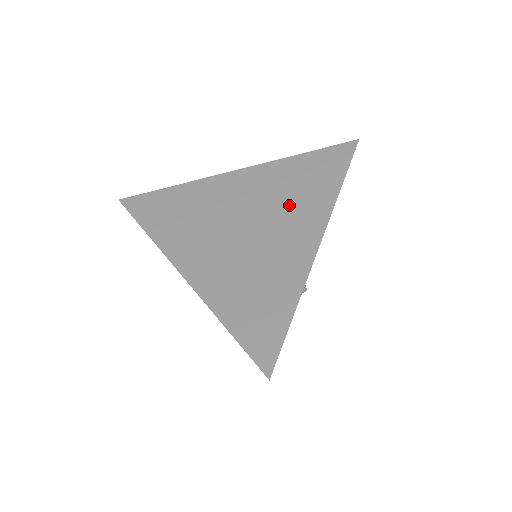
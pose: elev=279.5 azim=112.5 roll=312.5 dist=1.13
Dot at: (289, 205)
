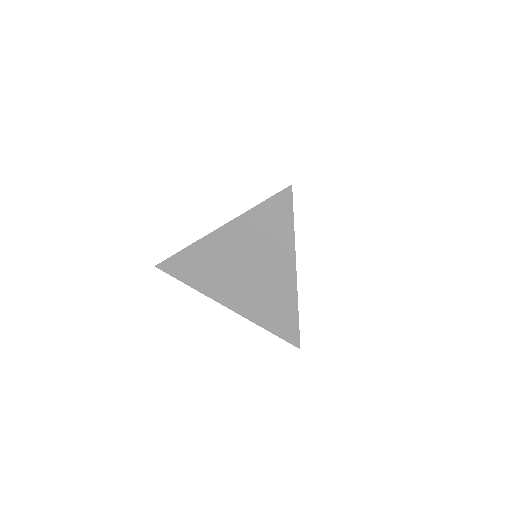
Dot at: (266, 252)
